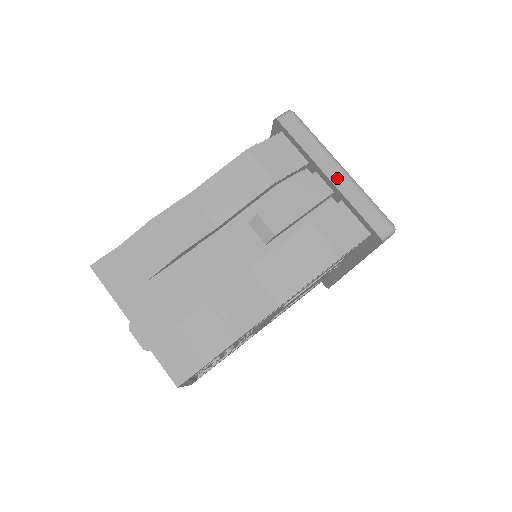
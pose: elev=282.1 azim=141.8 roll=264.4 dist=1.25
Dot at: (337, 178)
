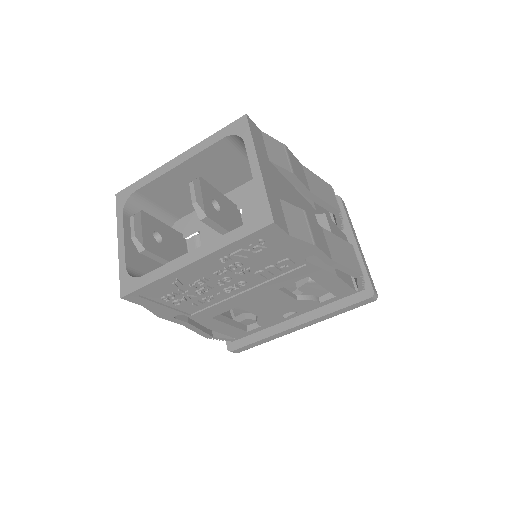
Dot at: (359, 247)
